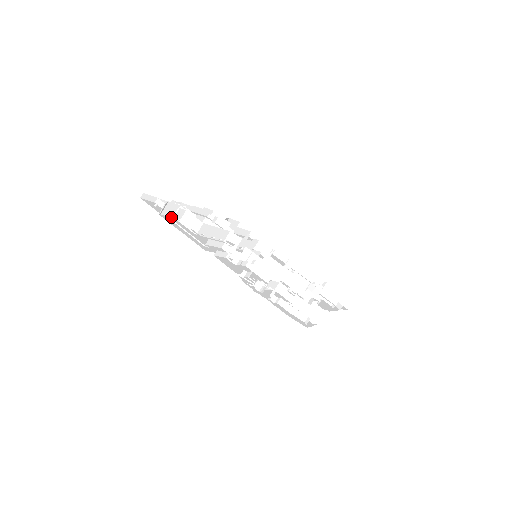
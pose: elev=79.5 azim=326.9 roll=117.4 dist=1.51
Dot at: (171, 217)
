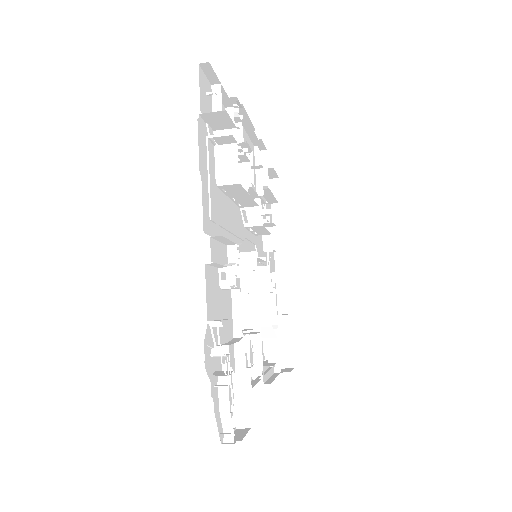
Dot at: (211, 130)
